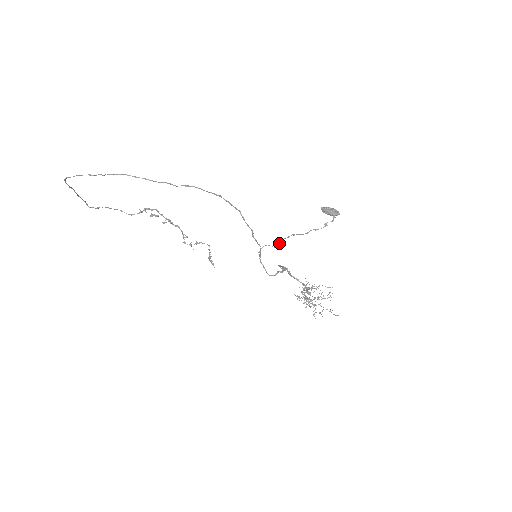
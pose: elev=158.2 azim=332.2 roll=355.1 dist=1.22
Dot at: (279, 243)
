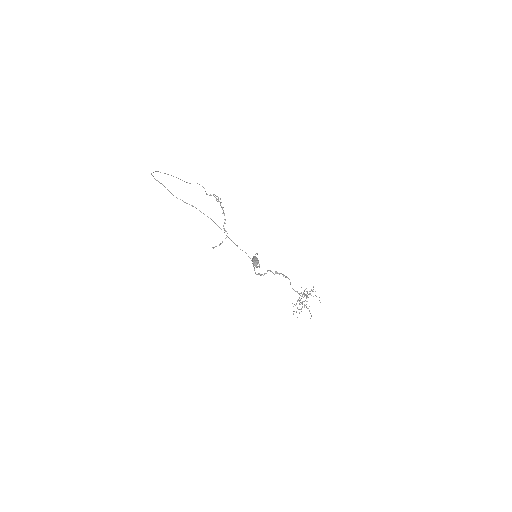
Dot at: occluded
